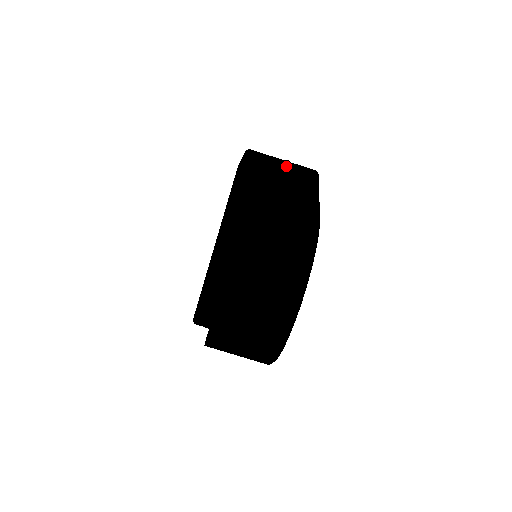
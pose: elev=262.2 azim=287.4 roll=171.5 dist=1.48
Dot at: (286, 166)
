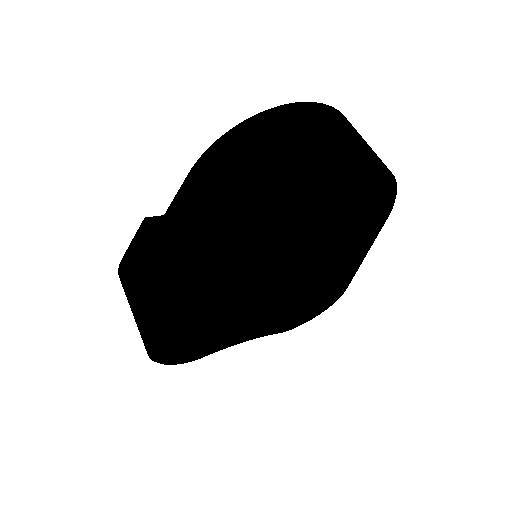
Dot at: occluded
